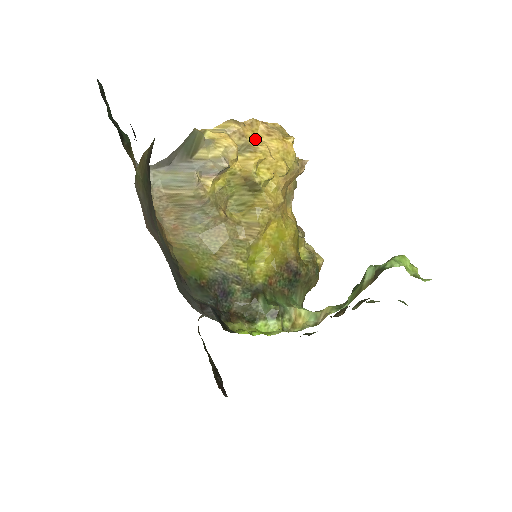
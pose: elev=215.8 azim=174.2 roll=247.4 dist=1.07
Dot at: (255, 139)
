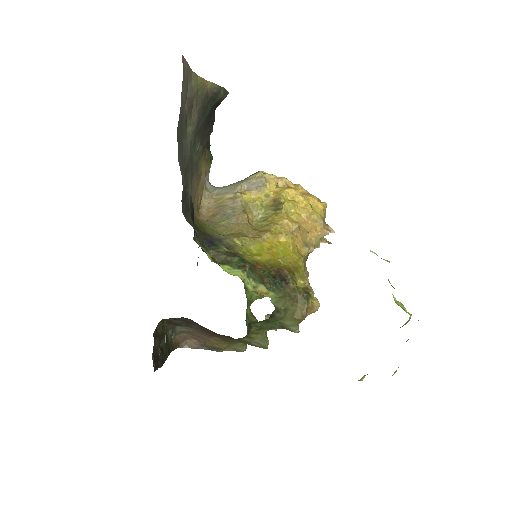
Dot at: occluded
